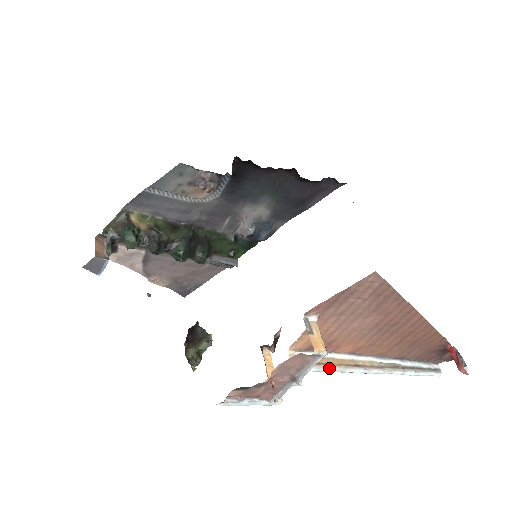
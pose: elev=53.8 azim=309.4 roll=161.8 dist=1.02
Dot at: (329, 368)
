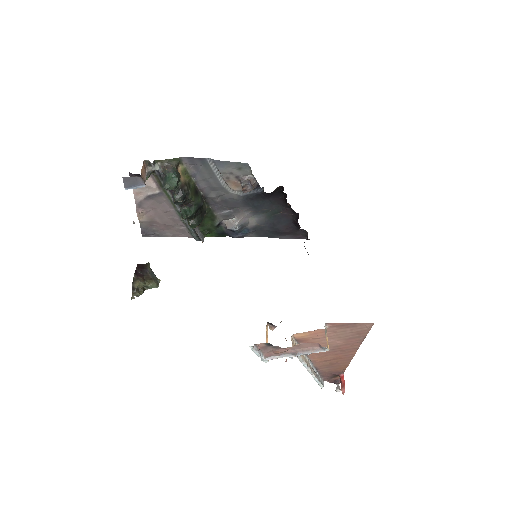
Dot at: (300, 356)
